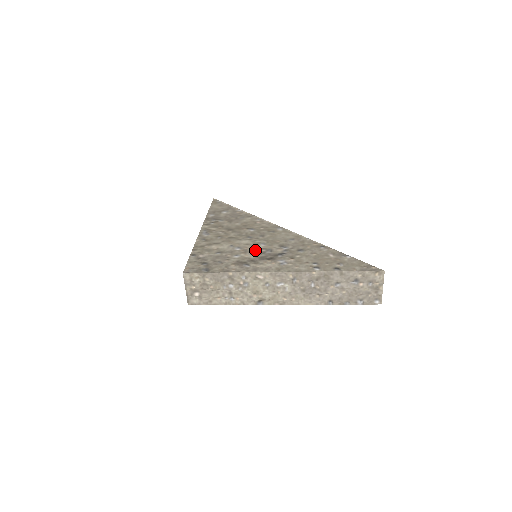
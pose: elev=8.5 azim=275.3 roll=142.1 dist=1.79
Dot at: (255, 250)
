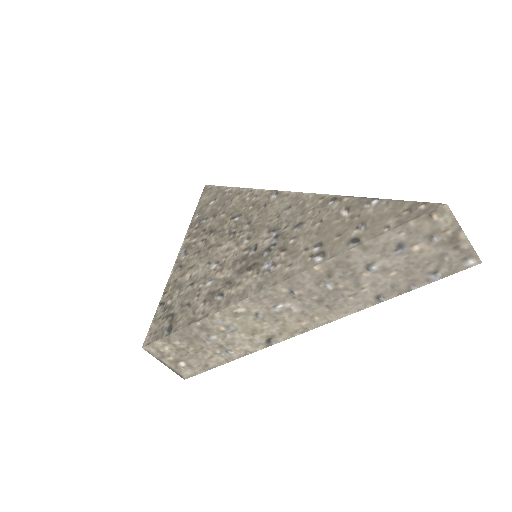
Dot at: (234, 258)
